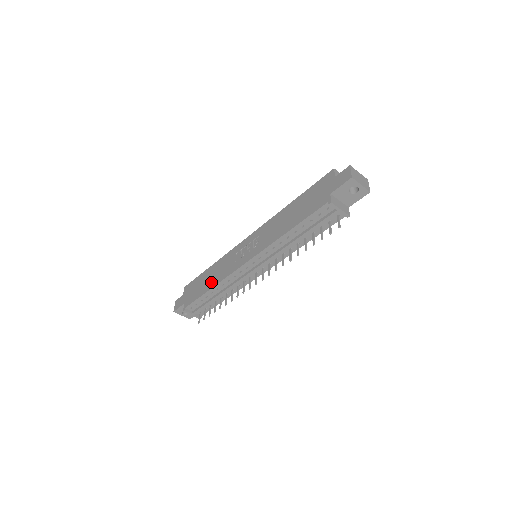
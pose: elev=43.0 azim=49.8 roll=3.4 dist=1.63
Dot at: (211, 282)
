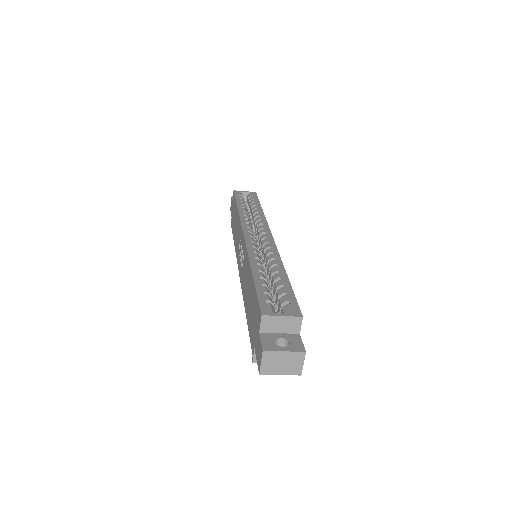
Dot at: occluded
